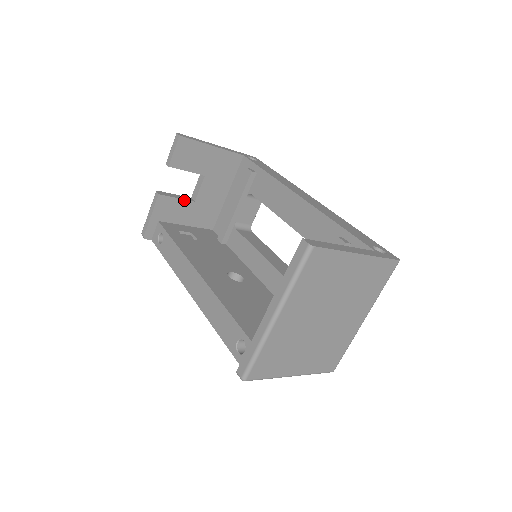
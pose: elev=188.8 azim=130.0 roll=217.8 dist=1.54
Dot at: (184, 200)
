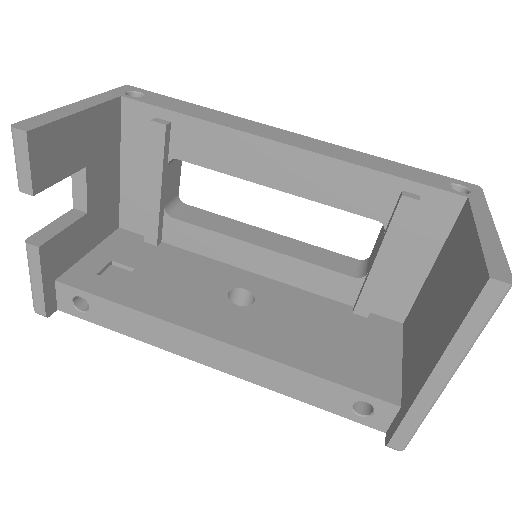
Dot at: (74, 223)
